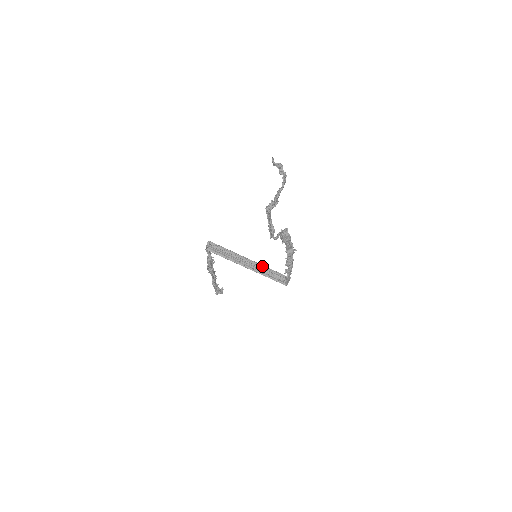
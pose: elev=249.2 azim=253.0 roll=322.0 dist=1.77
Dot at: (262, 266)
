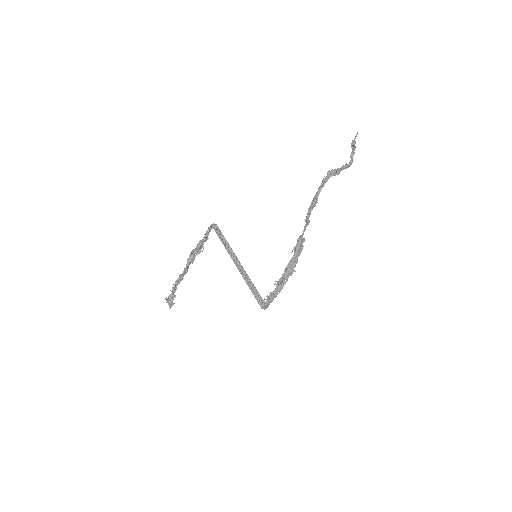
Dot at: (248, 279)
